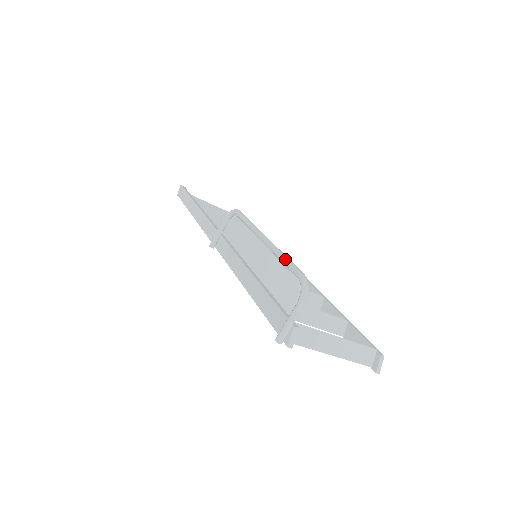
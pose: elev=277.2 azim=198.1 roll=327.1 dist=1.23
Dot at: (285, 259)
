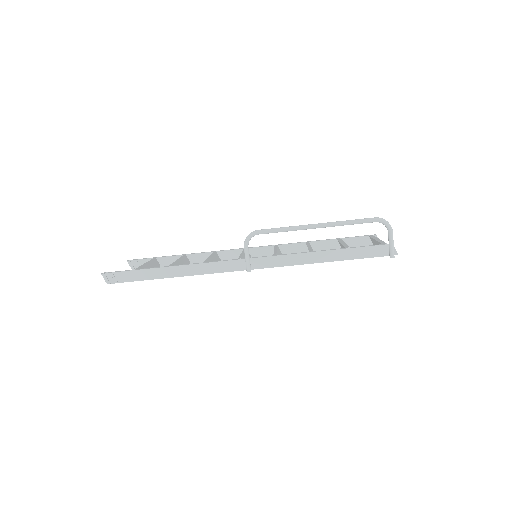
Dot at: (355, 221)
